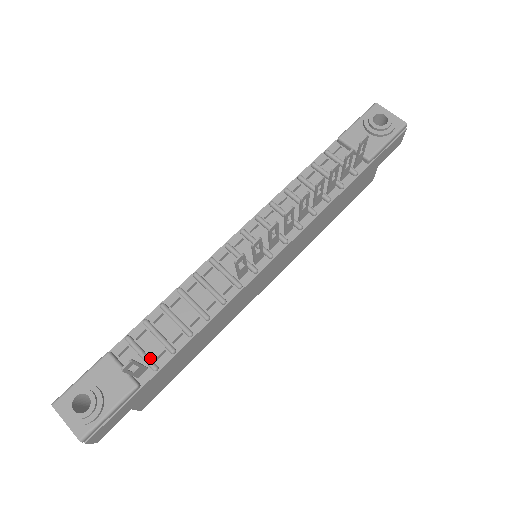
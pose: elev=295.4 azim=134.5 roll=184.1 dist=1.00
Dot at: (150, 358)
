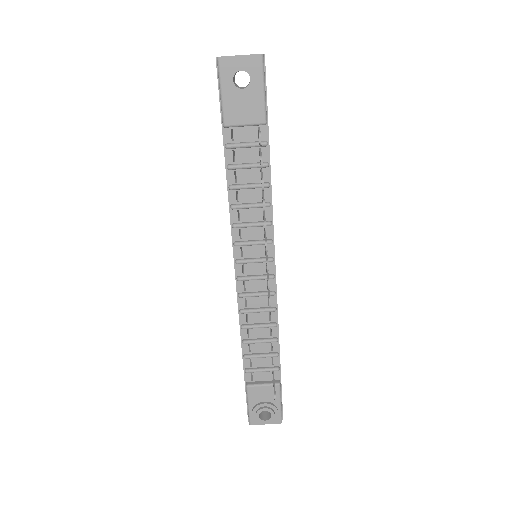
Dot at: (270, 368)
